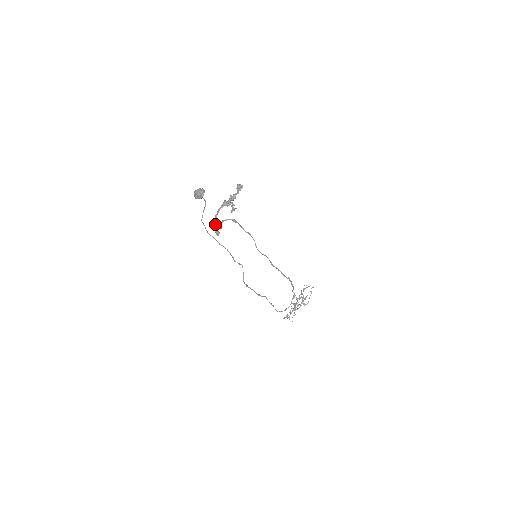
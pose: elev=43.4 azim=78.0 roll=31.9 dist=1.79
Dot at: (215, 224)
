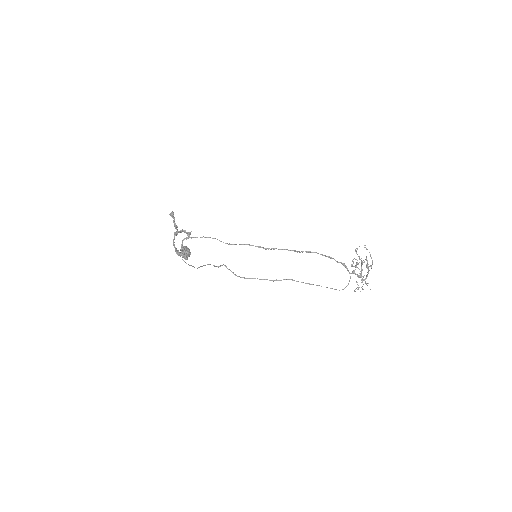
Dot at: (178, 253)
